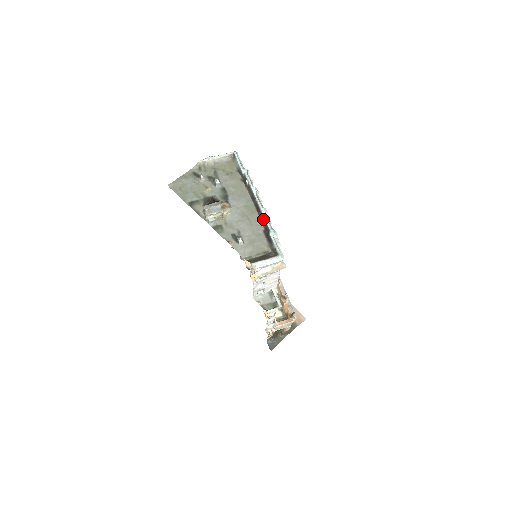
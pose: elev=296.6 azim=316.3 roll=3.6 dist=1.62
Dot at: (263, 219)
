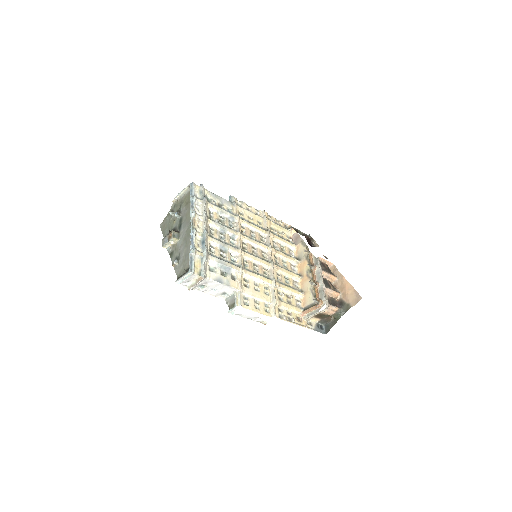
Dot at: (191, 240)
